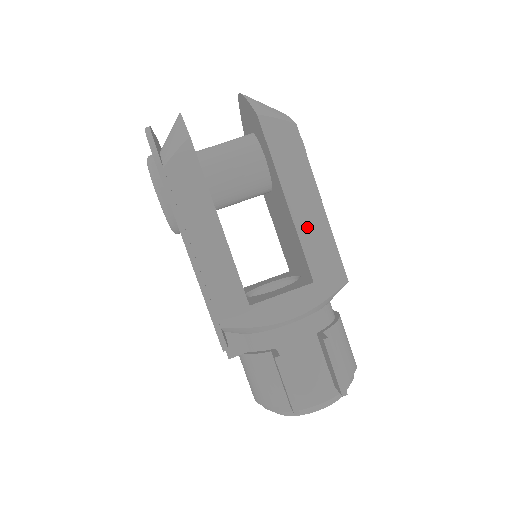
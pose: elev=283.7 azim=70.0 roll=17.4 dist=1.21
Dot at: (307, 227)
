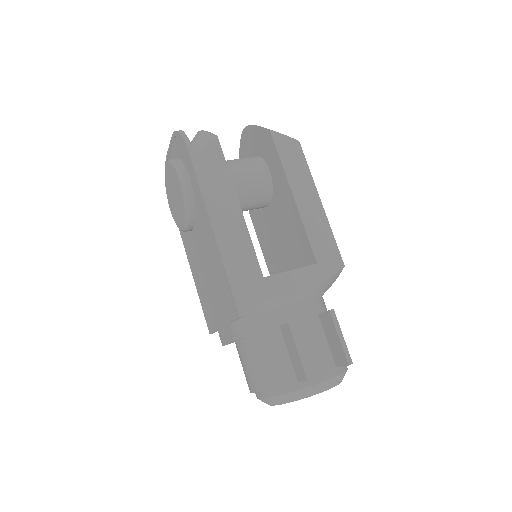
Dot at: (310, 218)
